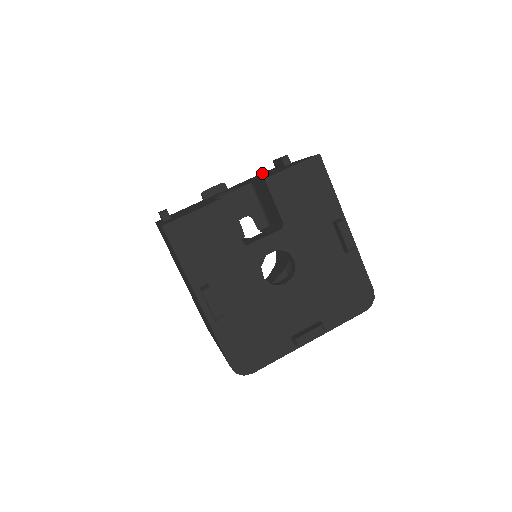
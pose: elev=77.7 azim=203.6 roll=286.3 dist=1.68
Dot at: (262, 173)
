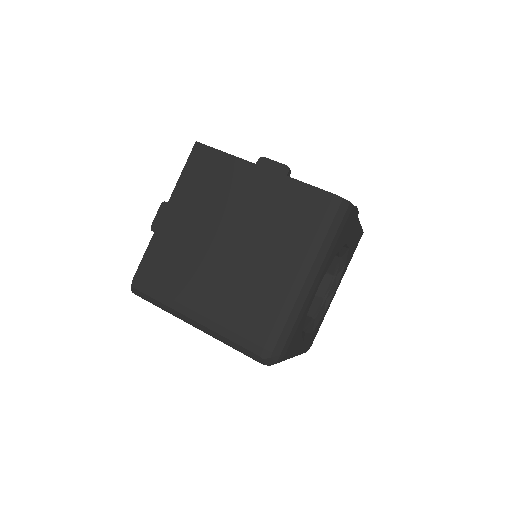
Dot at: occluded
